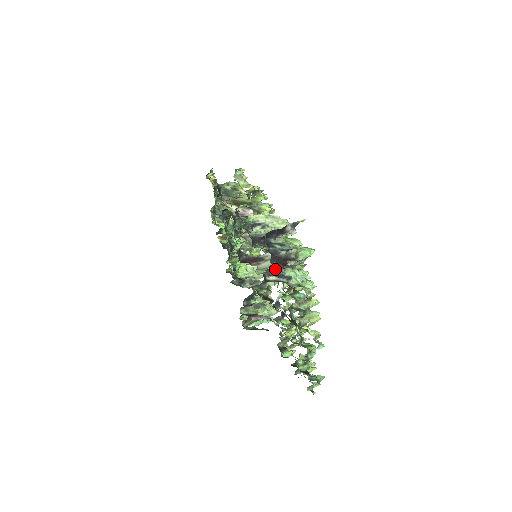
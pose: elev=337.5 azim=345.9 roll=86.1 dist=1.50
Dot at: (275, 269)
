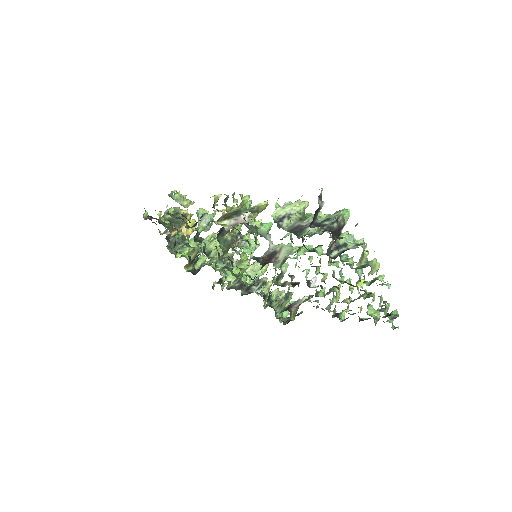
Dot at: (331, 244)
